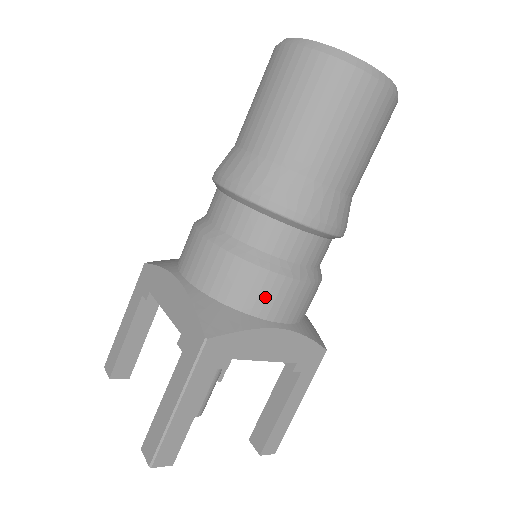
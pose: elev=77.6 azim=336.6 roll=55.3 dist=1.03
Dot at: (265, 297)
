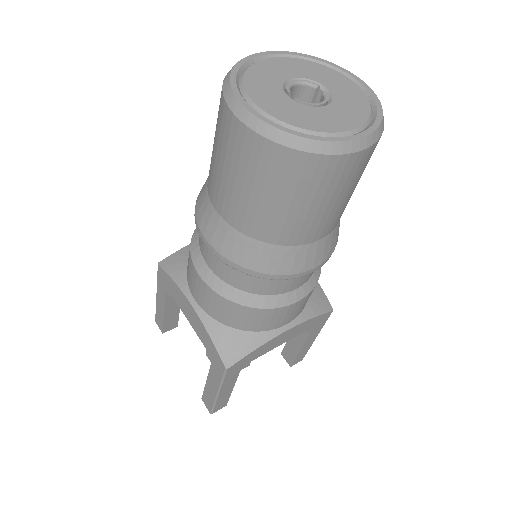
Dot at: (268, 321)
